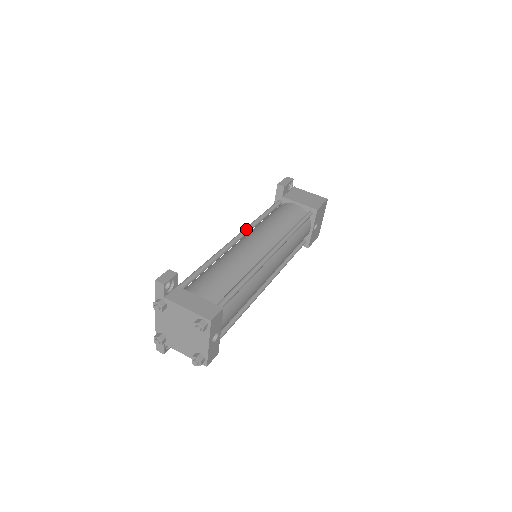
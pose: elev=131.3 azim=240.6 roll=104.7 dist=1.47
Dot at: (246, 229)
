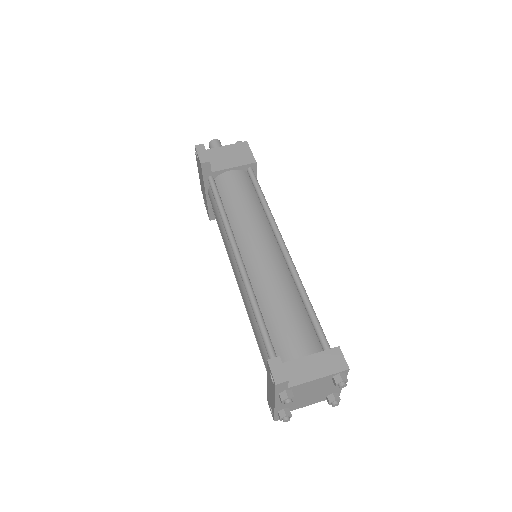
Dot at: (233, 240)
